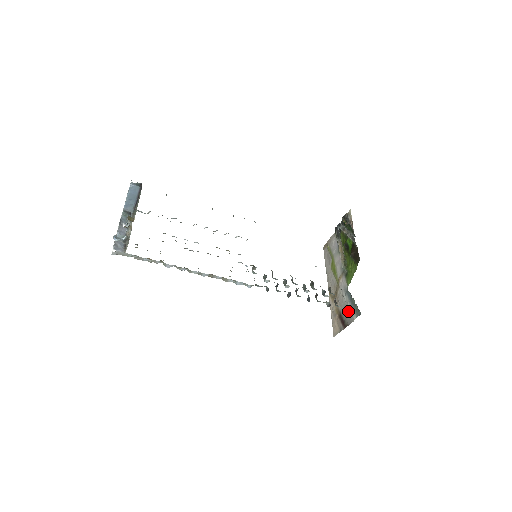
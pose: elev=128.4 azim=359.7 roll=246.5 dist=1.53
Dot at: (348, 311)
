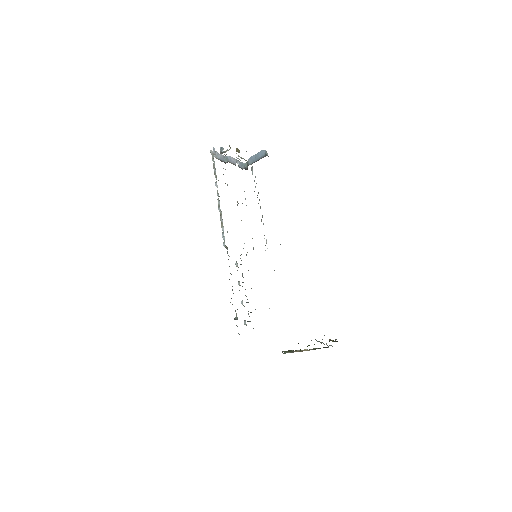
Dot at: occluded
